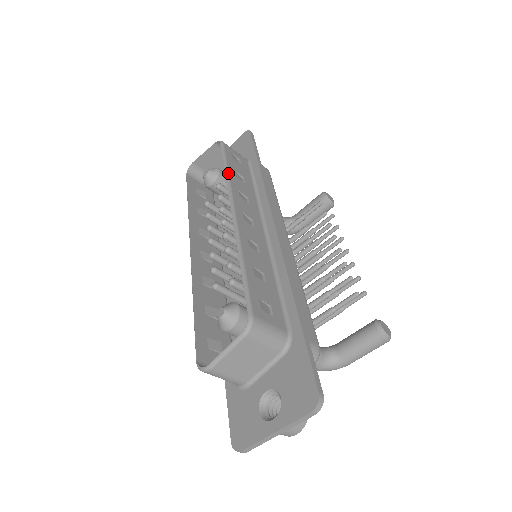
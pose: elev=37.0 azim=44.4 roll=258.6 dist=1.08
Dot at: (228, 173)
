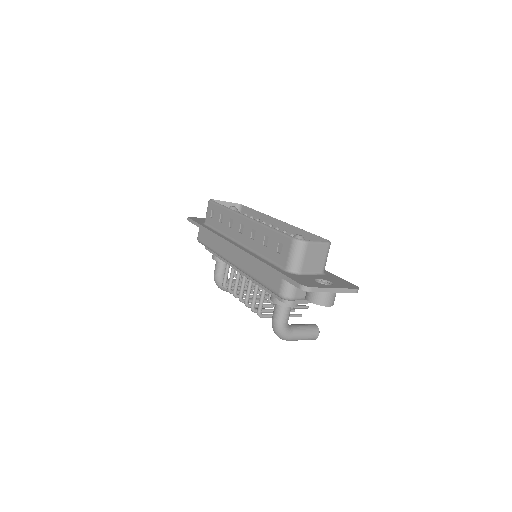
Dot at: (260, 213)
